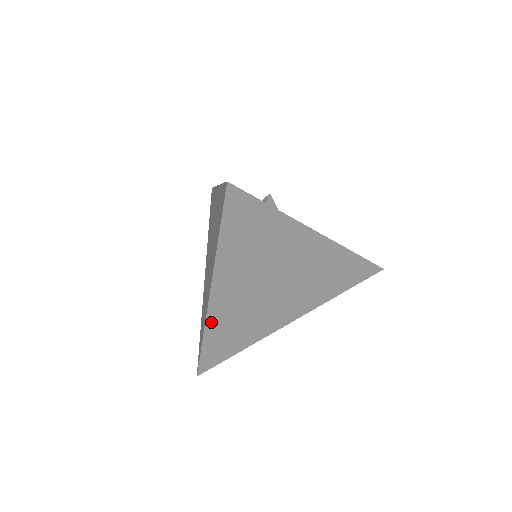
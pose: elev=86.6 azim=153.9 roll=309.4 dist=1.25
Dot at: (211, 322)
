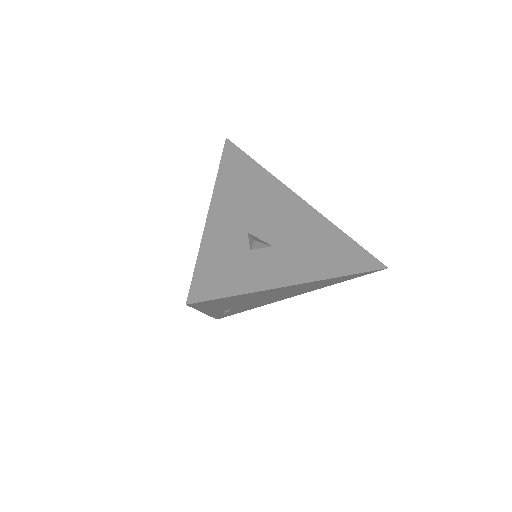
Dot at: (215, 314)
